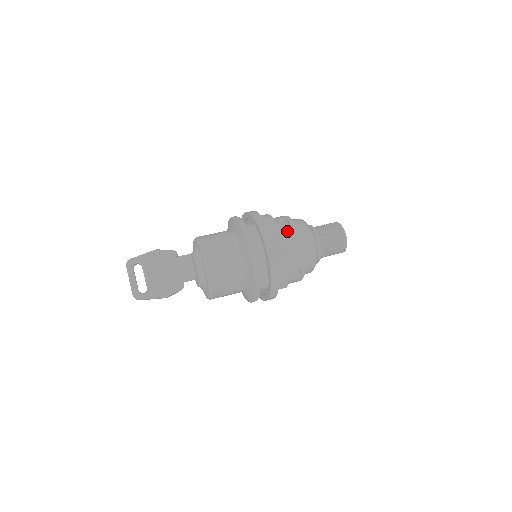
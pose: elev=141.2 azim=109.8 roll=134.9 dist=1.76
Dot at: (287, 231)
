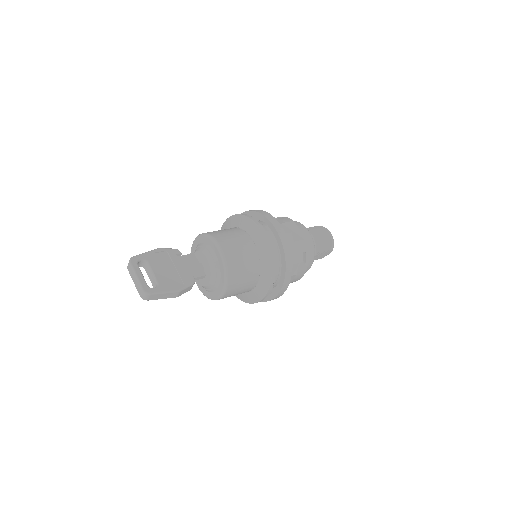
Dot at: (283, 221)
